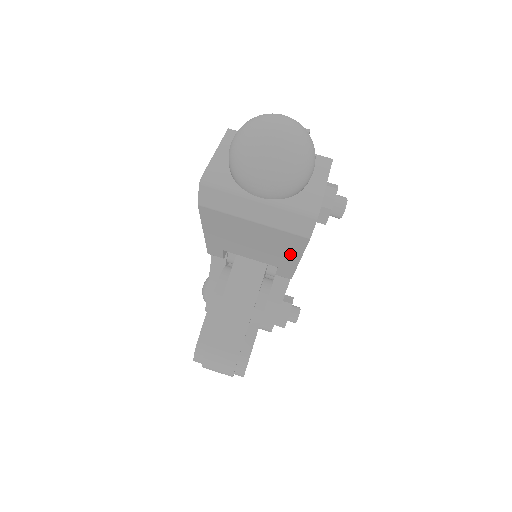
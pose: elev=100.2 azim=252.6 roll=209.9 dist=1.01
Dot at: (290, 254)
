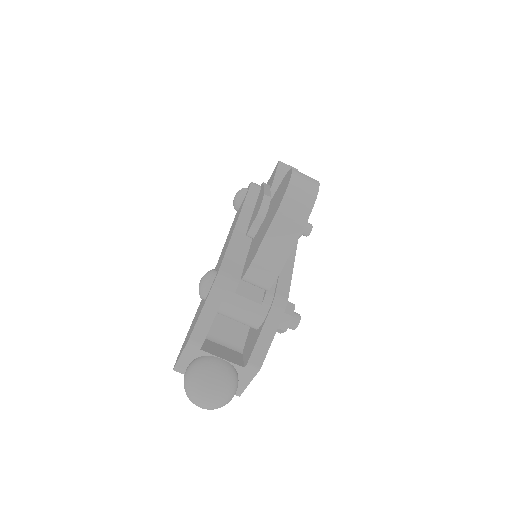
Dot at: occluded
